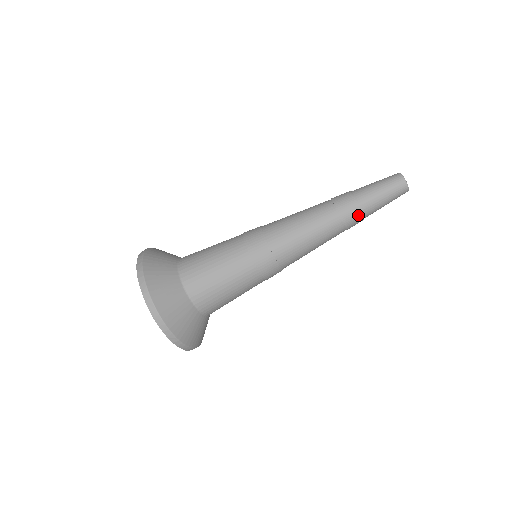
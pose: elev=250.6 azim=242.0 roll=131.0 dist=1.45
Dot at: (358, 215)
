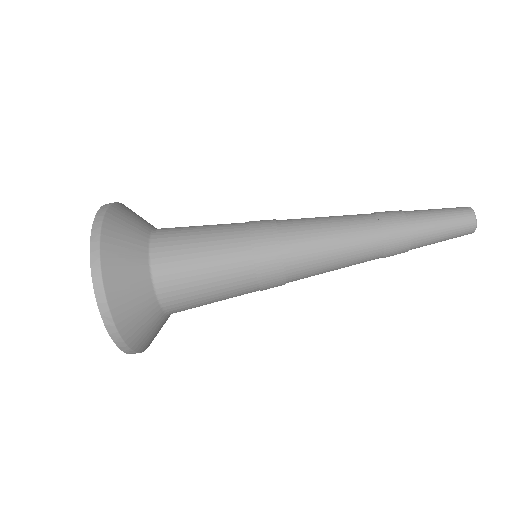
Dot at: (404, 250)
